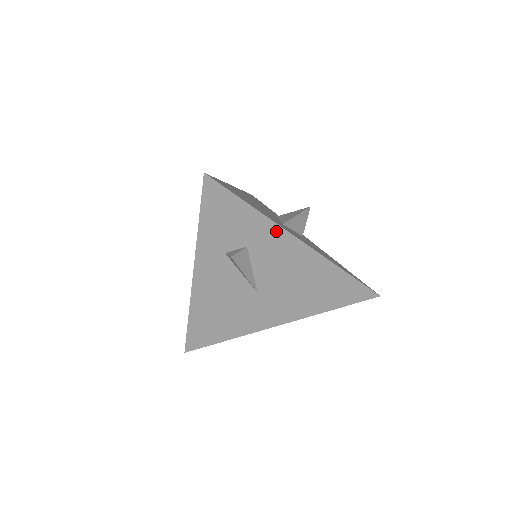
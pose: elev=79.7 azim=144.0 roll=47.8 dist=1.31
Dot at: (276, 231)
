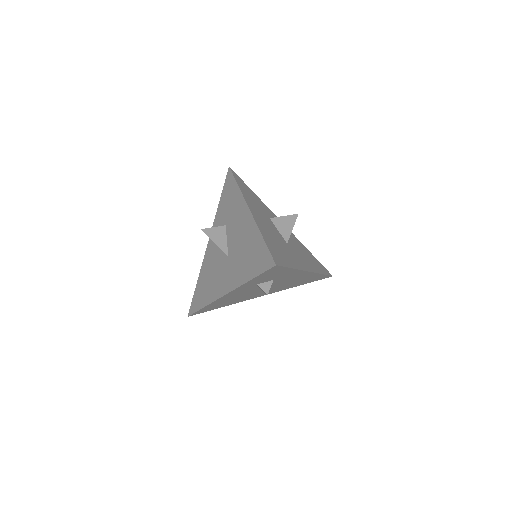
Dot at: (298, 272)
